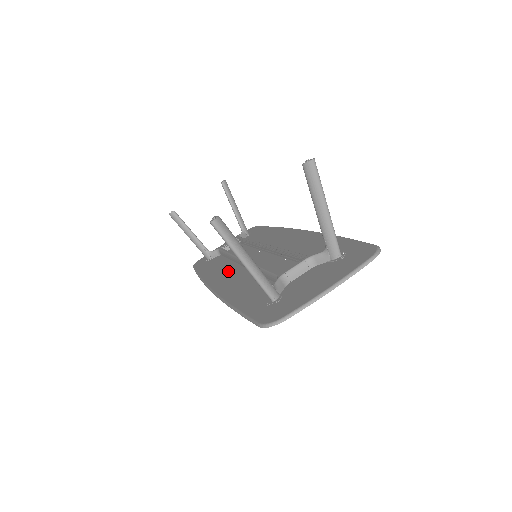
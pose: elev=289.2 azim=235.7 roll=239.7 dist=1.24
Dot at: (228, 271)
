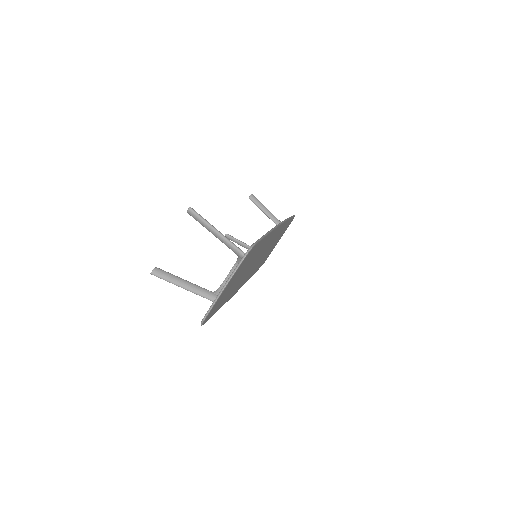
Dot at: occluded
